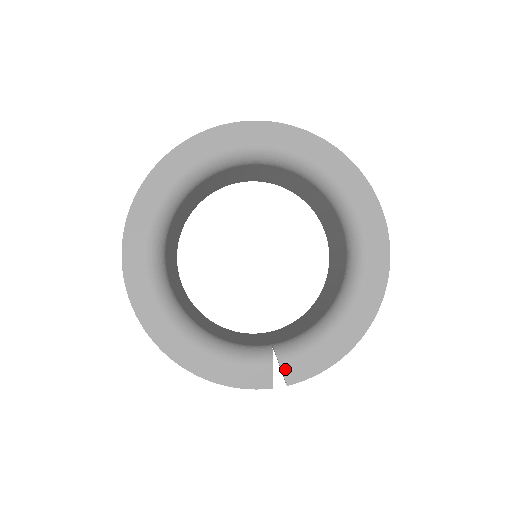
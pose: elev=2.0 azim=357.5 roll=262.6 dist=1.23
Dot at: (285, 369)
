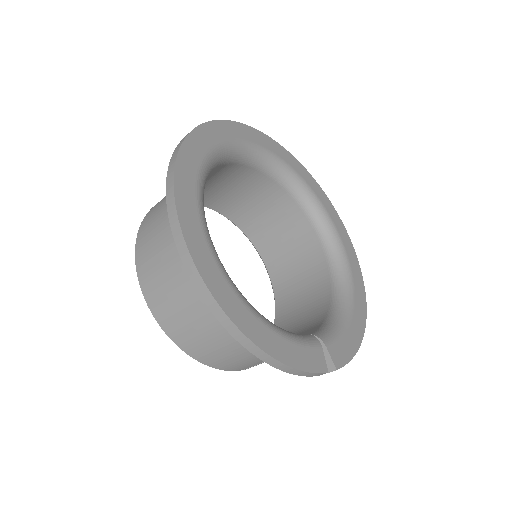
Dot at: (331, 352)
